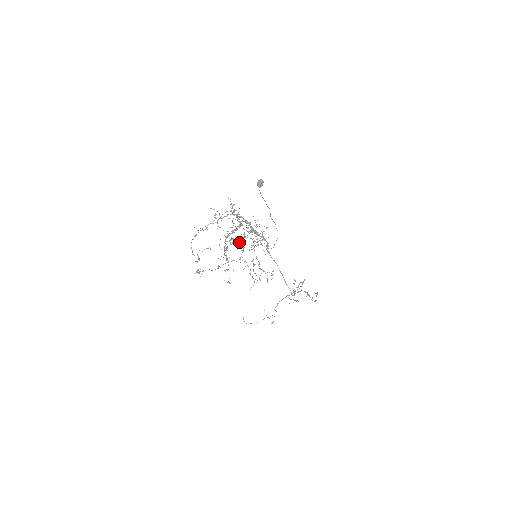
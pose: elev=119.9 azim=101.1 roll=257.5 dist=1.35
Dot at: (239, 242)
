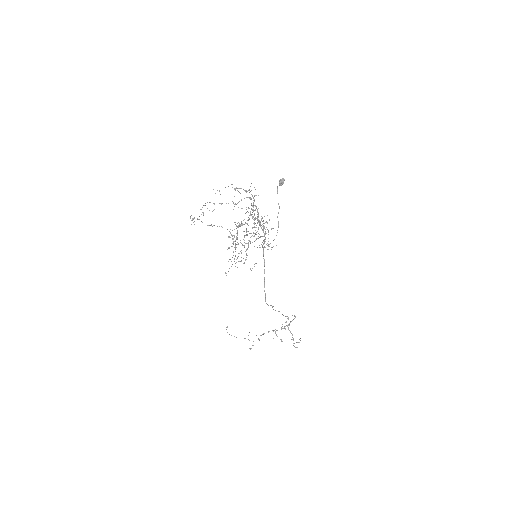
Dot at: (246, 232)
